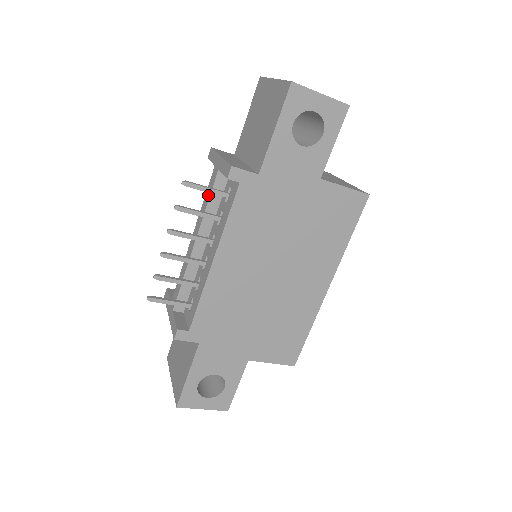
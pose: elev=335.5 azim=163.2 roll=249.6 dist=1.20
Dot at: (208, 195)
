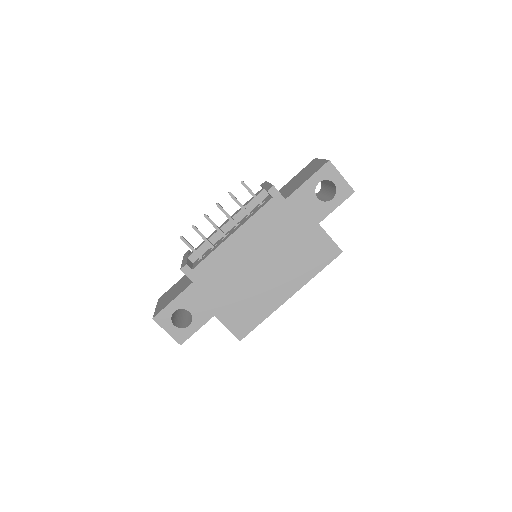
Dot at: (250, 200)
